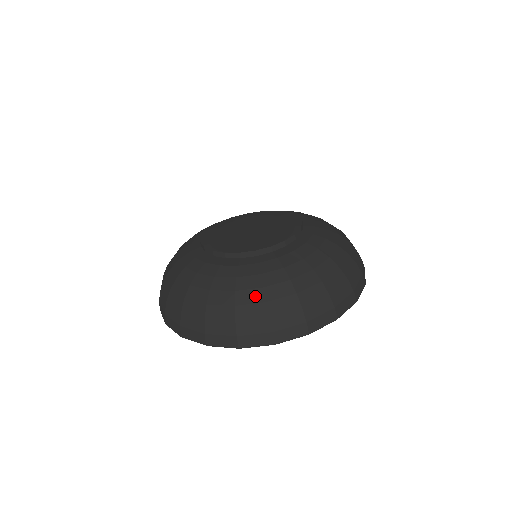
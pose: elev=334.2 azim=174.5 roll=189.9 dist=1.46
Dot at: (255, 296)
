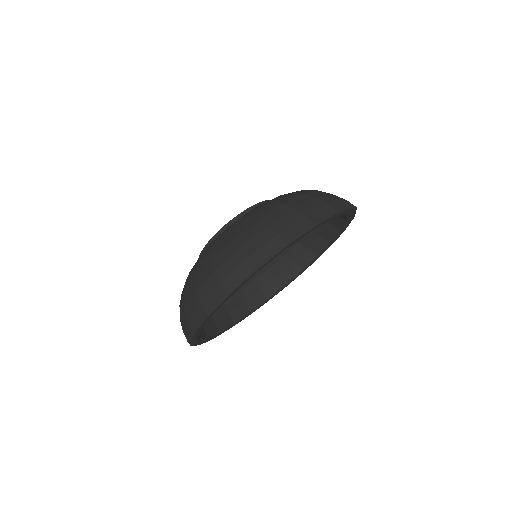
Dot at: (191, 279)
